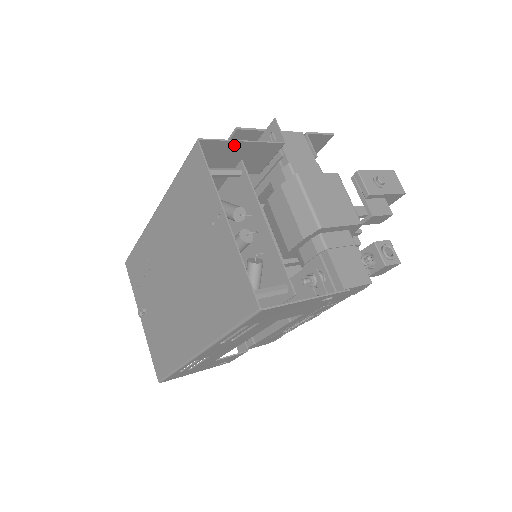
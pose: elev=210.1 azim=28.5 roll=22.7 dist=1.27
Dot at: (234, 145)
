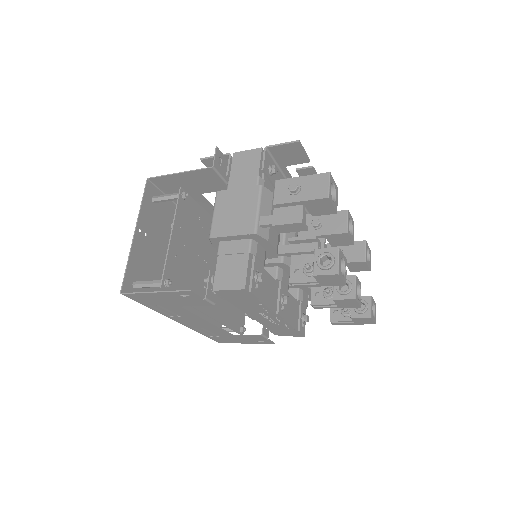
Dot at: (176, 177)
